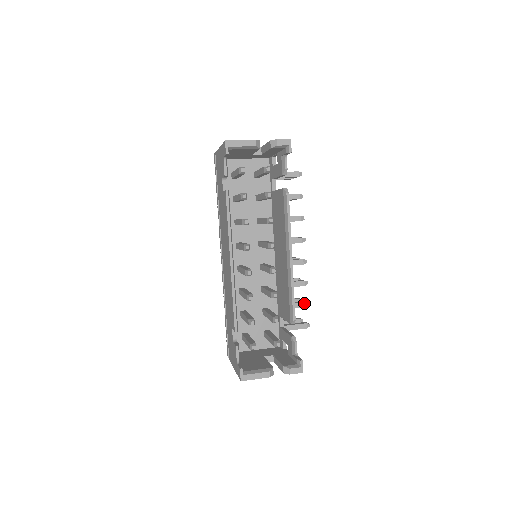
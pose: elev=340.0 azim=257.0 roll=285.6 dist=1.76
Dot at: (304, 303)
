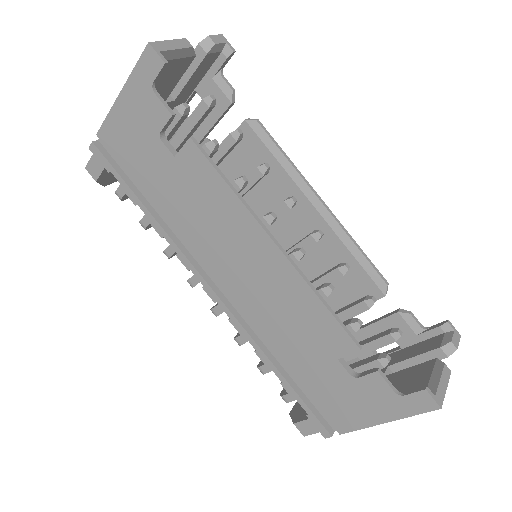
Dot at: occluded
